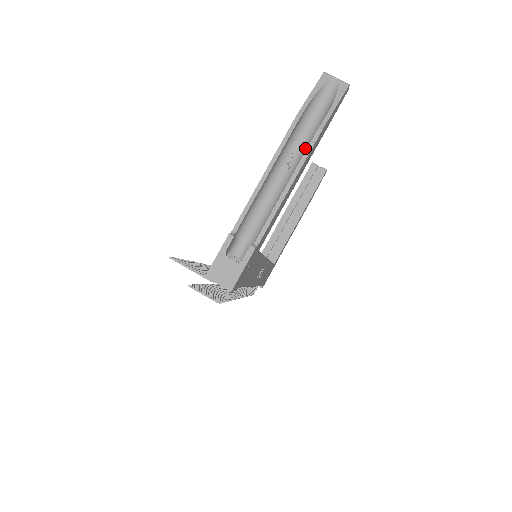
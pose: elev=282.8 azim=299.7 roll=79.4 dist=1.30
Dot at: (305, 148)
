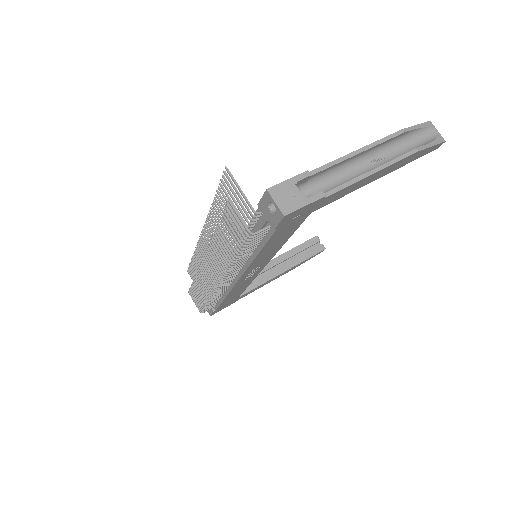
Dot at: occluded
